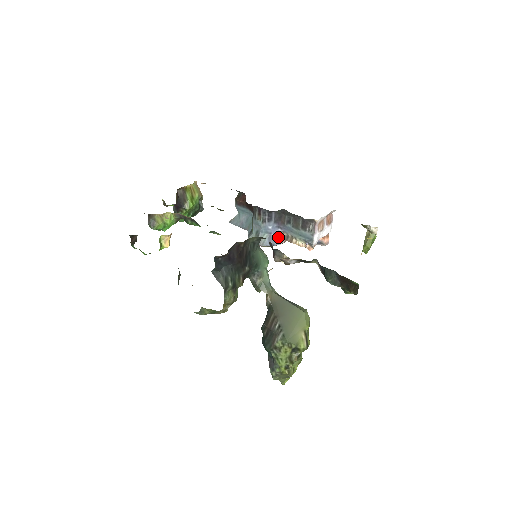
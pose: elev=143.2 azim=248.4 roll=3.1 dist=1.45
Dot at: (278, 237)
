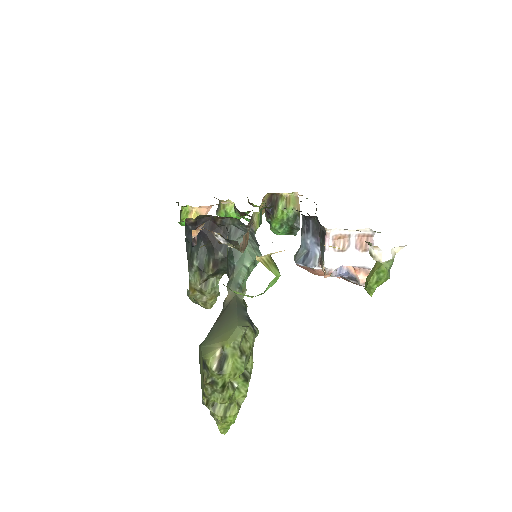
Dot at: (316, 258)
